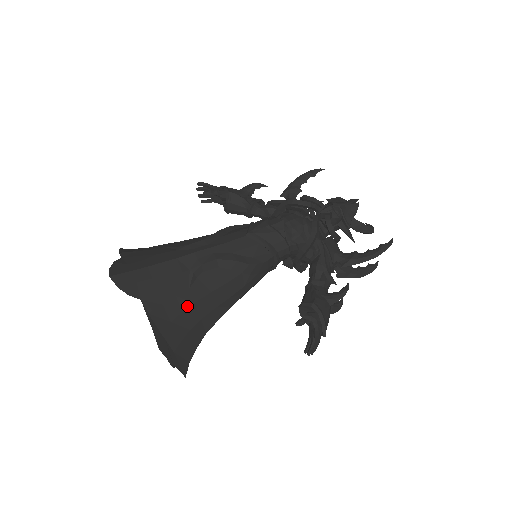
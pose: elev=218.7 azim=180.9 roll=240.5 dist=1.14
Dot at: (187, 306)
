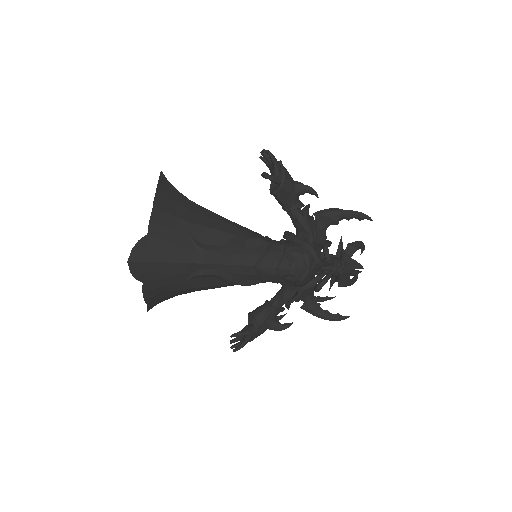
Dot at: (174, 290)
